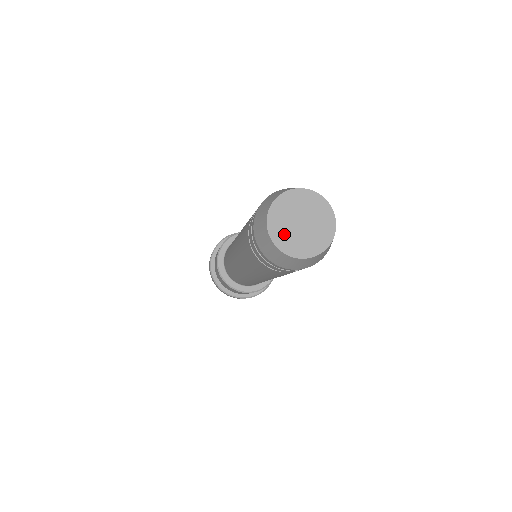
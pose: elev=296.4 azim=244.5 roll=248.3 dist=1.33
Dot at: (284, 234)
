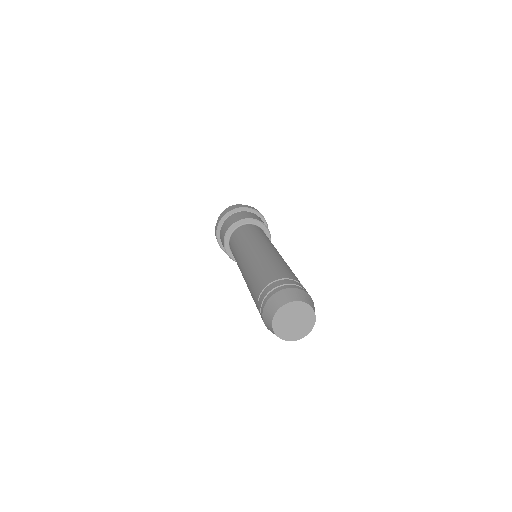
Dot at: (287, 332)
